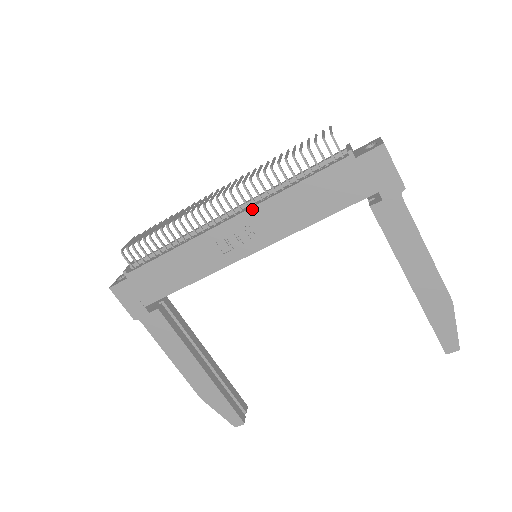
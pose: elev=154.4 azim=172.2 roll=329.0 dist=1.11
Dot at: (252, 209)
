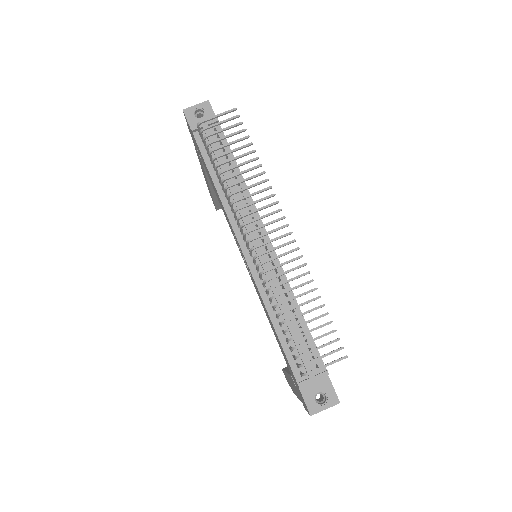
Dot at: (253, 277)
